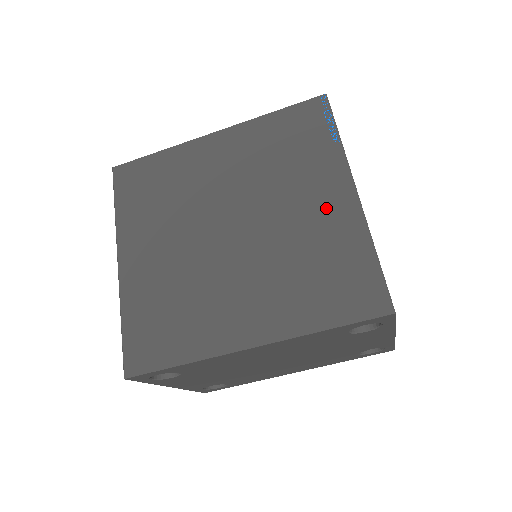
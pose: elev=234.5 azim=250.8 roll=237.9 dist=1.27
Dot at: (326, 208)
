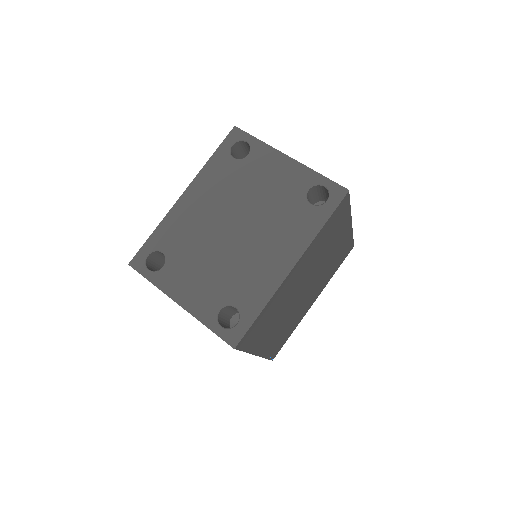
Dot at: occluded
